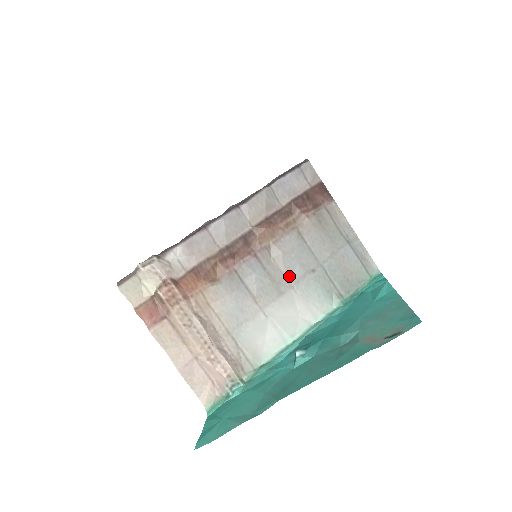
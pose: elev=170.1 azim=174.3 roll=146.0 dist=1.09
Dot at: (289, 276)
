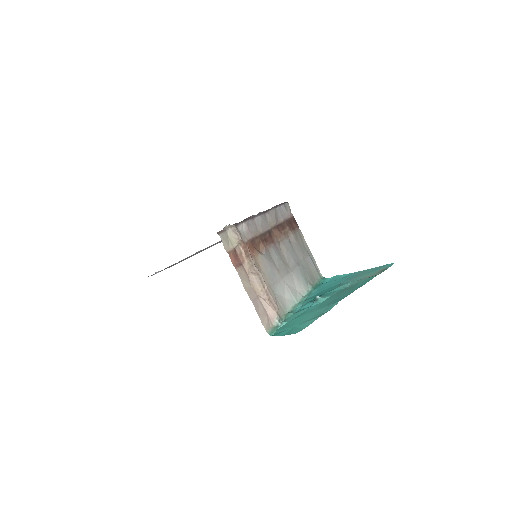
Dot at: (289, 263)
